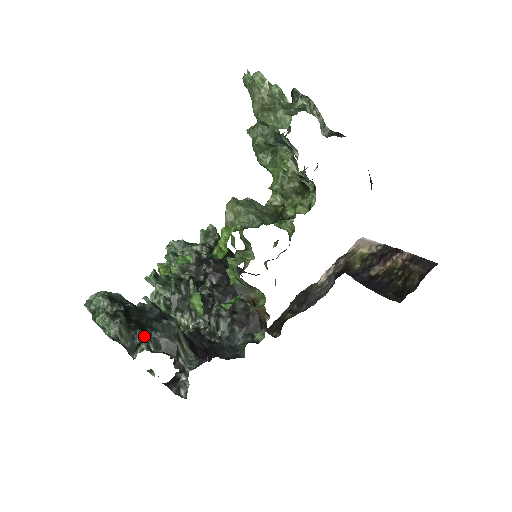
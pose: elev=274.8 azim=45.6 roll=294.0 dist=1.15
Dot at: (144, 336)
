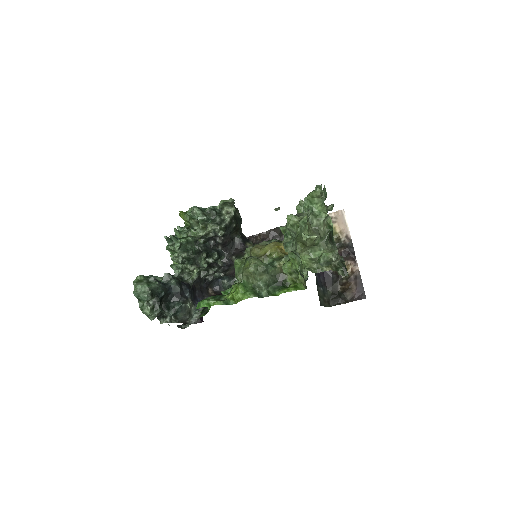
Dot at: (169, 315)
